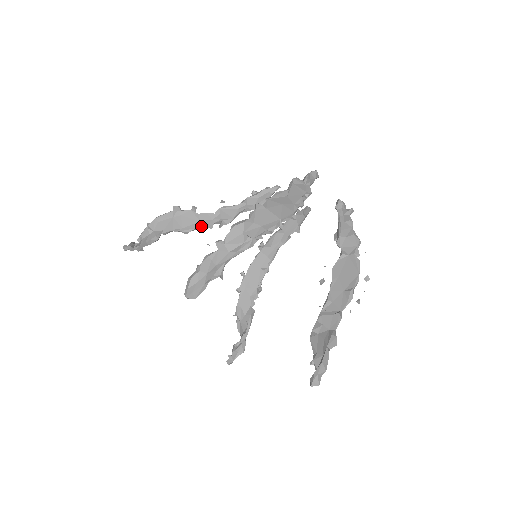
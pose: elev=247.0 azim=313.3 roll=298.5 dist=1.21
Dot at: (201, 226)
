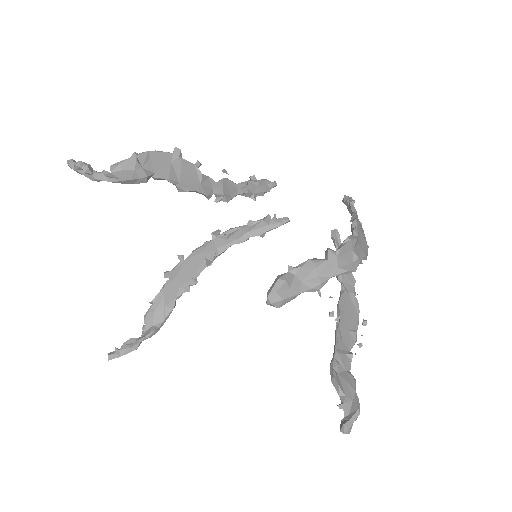
Dot at: (201, 191)
